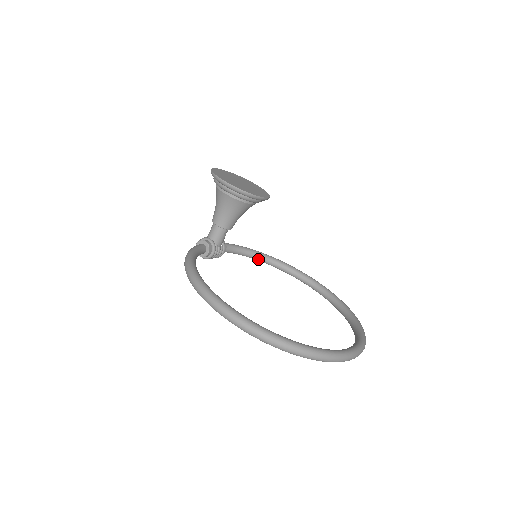
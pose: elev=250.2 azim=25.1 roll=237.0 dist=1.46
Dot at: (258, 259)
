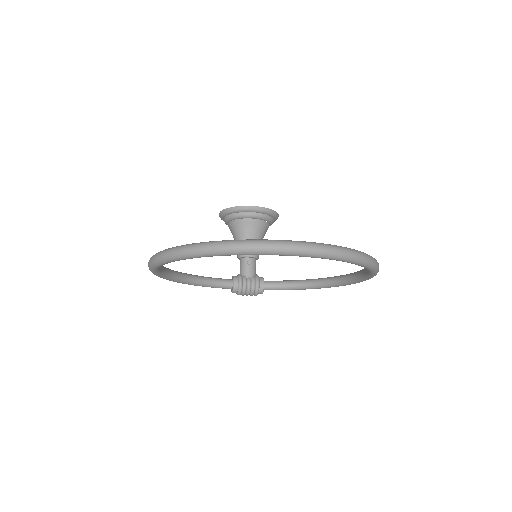
Dot at: (311, 286)
